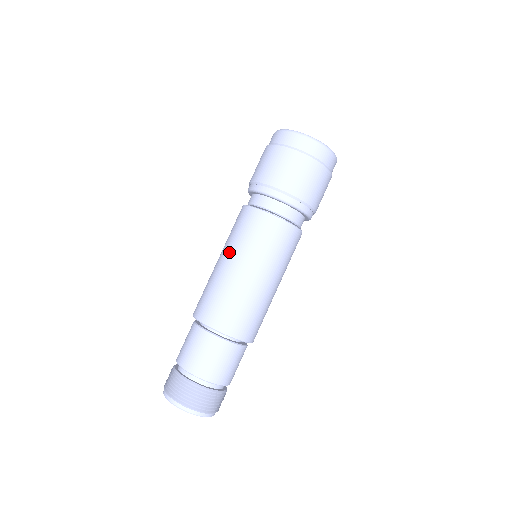
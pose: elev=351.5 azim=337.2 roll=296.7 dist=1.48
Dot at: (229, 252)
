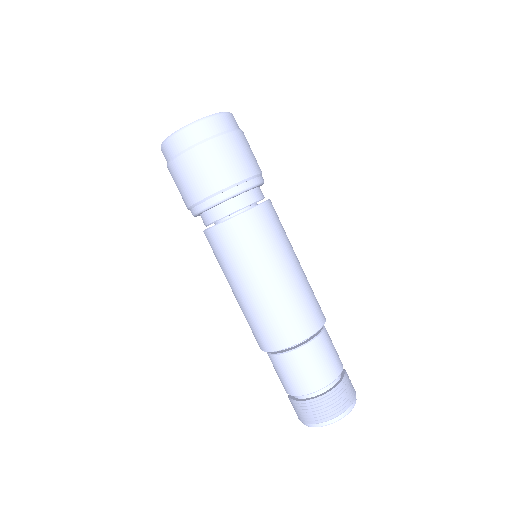
Dot at: (231, 280)
